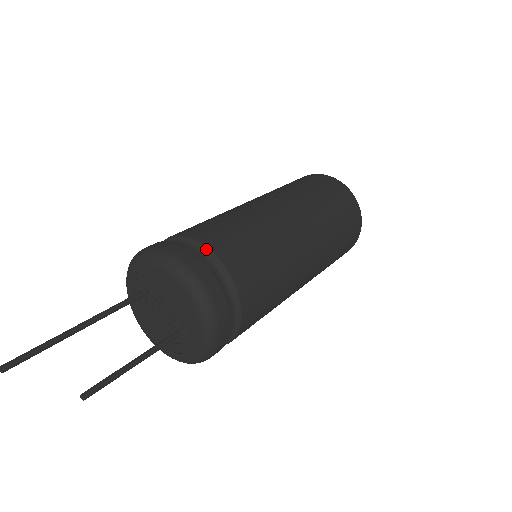
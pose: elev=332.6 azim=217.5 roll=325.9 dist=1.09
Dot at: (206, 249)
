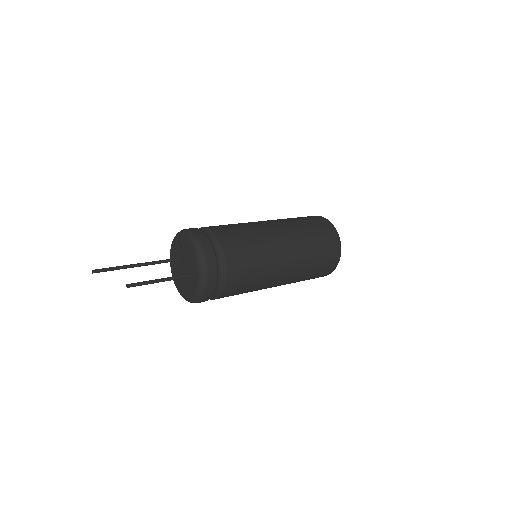
Dot at: (206, 229)
